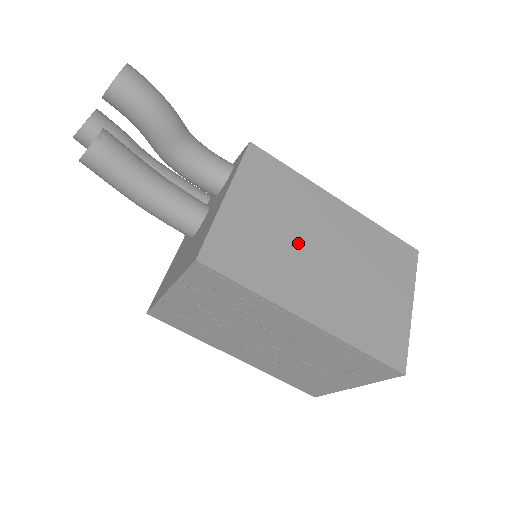
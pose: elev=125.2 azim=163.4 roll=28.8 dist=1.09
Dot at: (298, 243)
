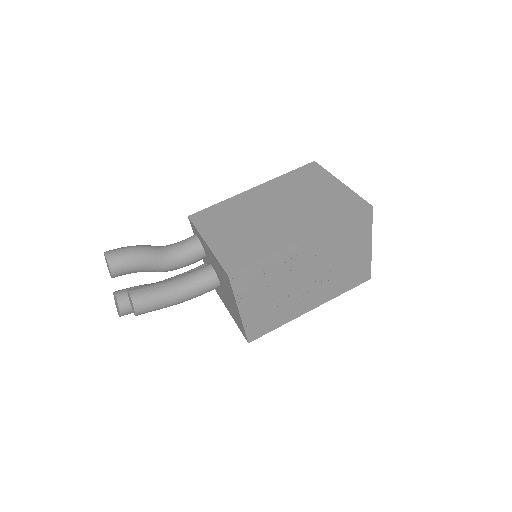
Dot at: (259, 222)
